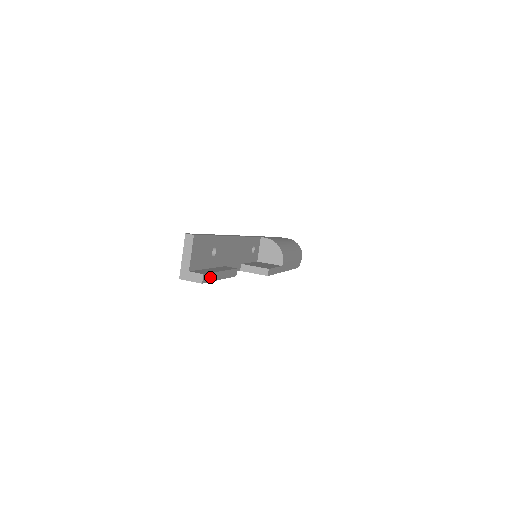
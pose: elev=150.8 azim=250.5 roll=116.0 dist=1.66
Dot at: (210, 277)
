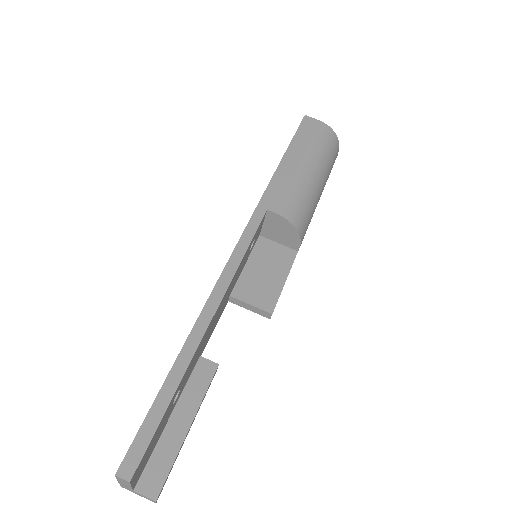
Dot at: (169, 472)
